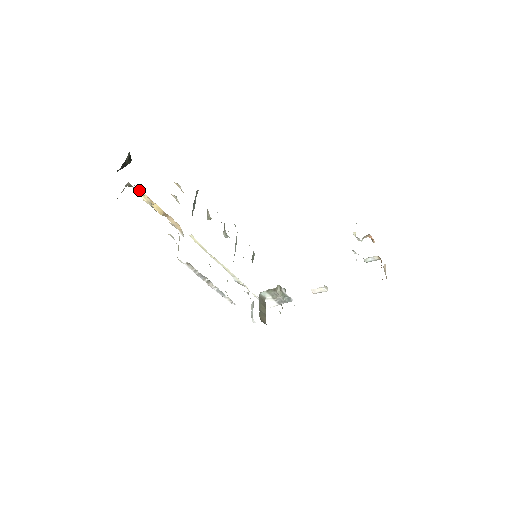
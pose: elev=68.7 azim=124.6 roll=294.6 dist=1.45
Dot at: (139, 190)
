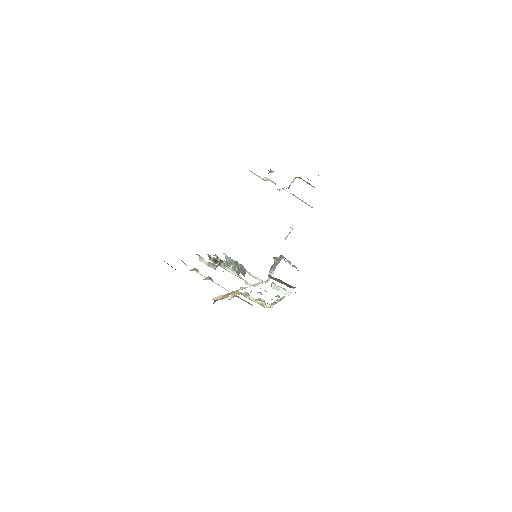
Dot at: (217, 298)
